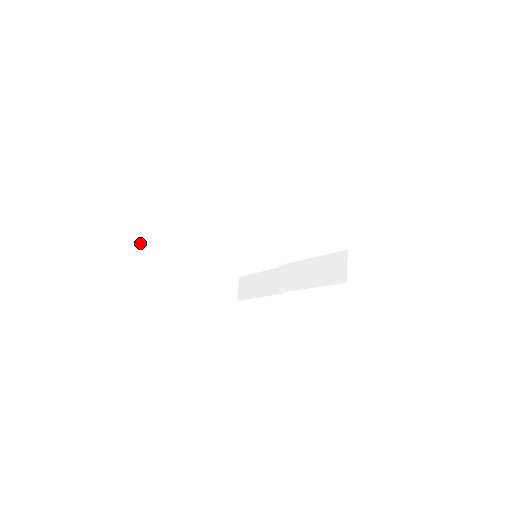
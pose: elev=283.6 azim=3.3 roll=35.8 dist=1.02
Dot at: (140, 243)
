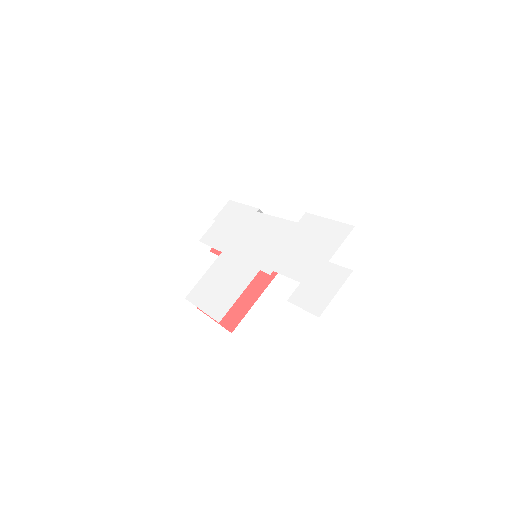
Dot at: occluded
